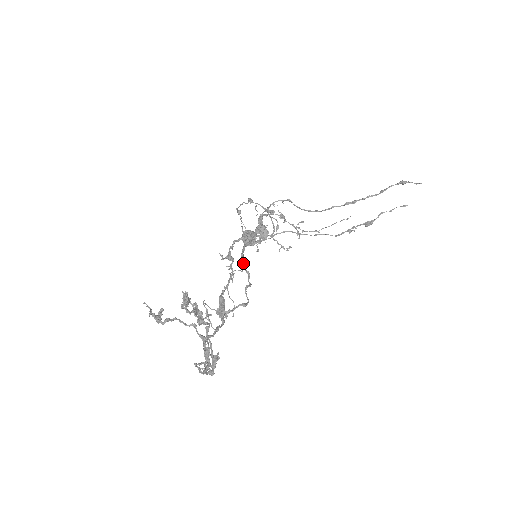
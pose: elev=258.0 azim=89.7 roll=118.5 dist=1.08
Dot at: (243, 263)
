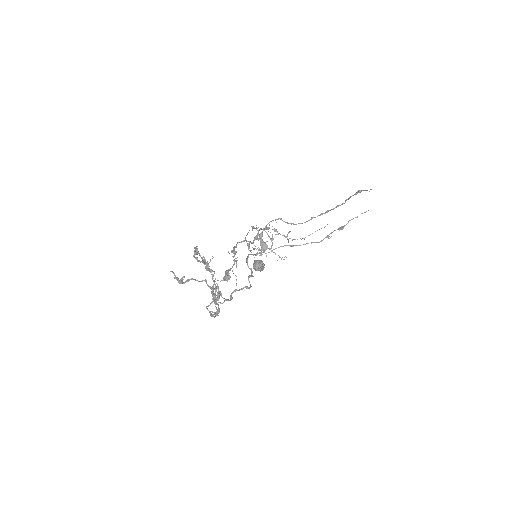
Dot at: (247, 263)
